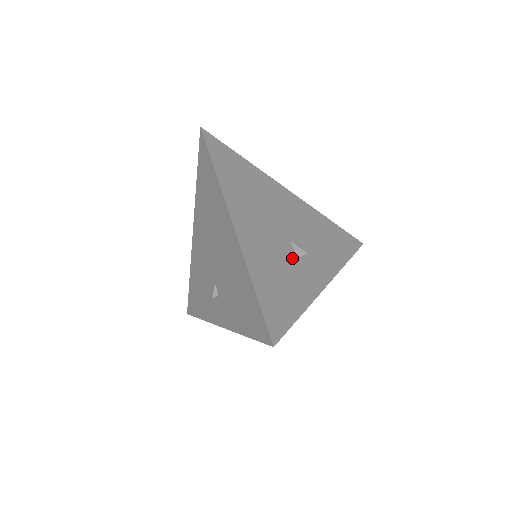
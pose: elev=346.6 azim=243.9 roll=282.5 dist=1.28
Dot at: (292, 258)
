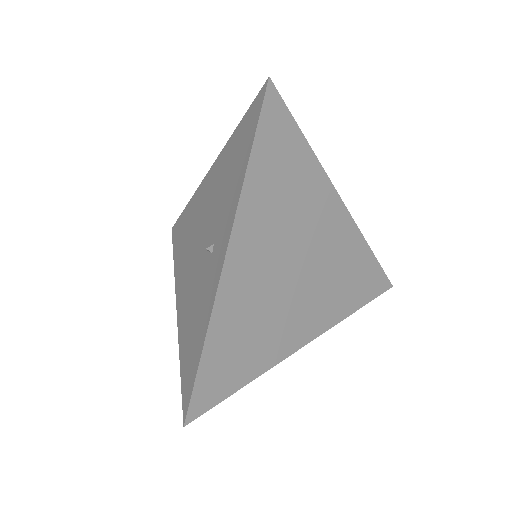
Dot at: occluded
